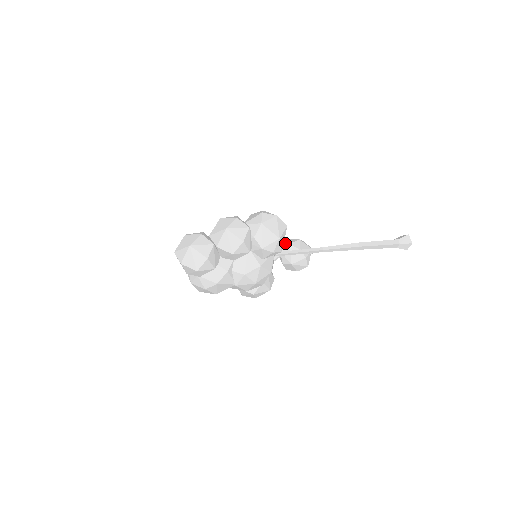
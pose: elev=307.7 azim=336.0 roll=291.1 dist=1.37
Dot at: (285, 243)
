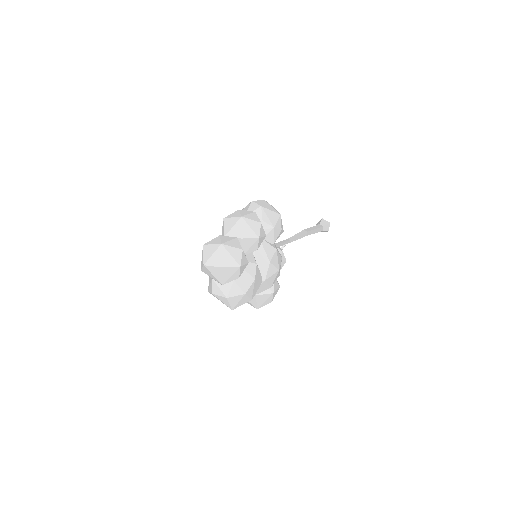
Dot at: occluded
